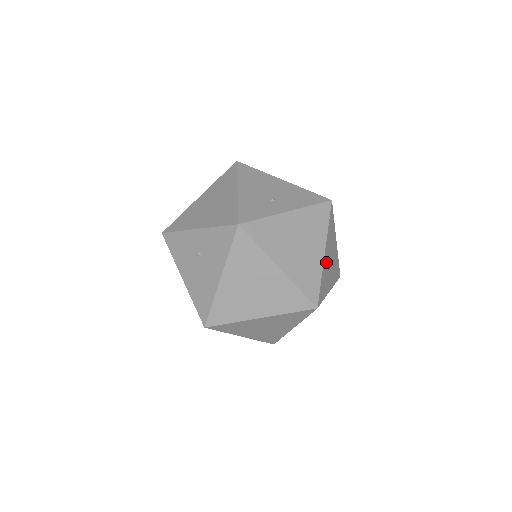
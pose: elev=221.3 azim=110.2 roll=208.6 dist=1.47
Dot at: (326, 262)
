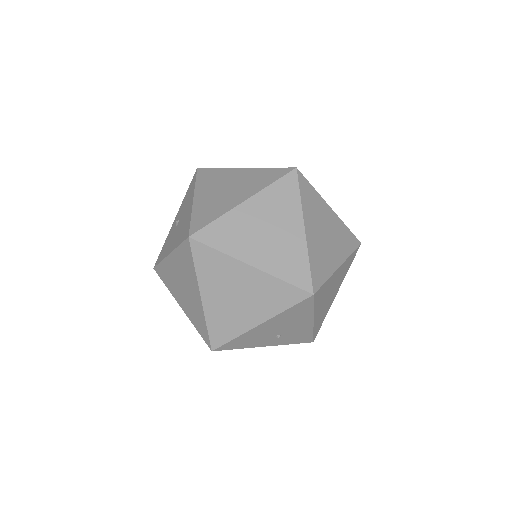
Dot at: occluded
